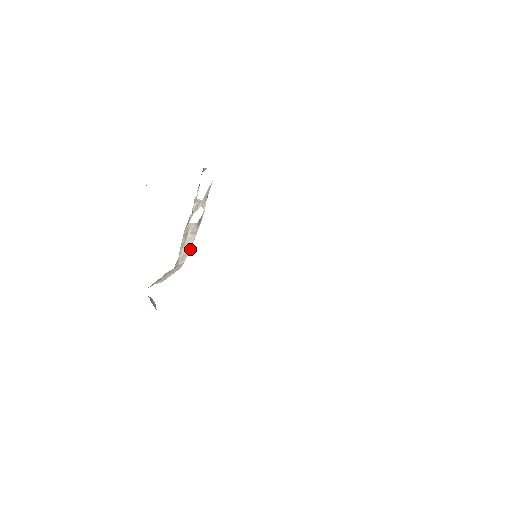
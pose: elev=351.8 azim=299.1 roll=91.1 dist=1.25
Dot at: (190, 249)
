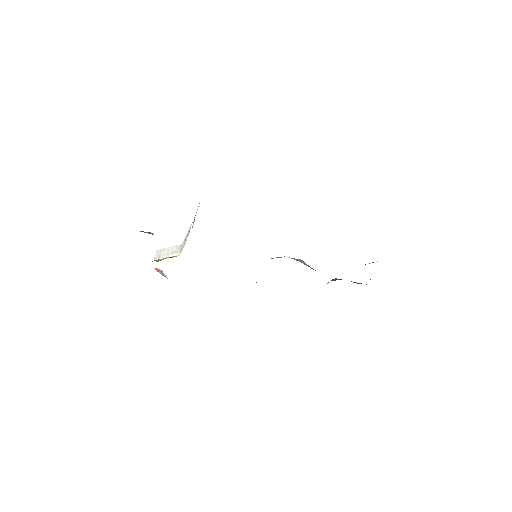
Dot at: (185, 238)
